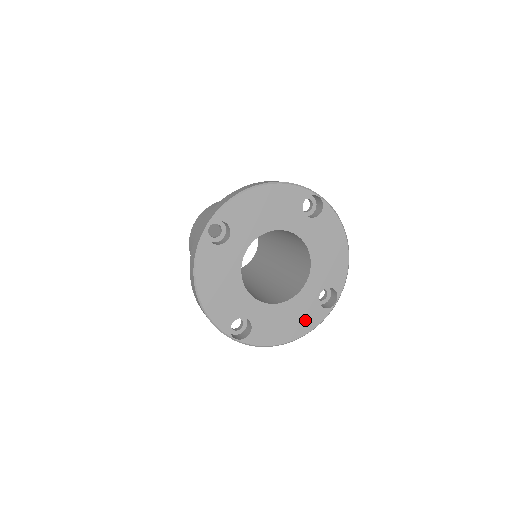
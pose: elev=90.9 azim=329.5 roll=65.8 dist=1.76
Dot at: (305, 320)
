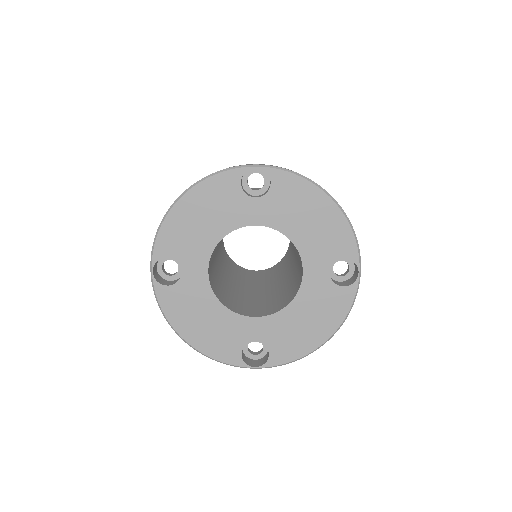
Dot at: (216, 342)
